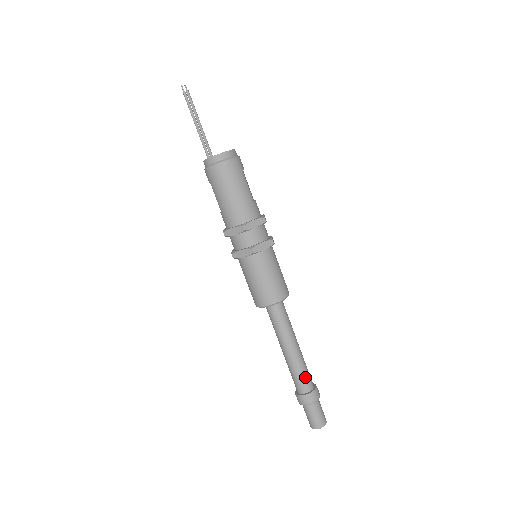
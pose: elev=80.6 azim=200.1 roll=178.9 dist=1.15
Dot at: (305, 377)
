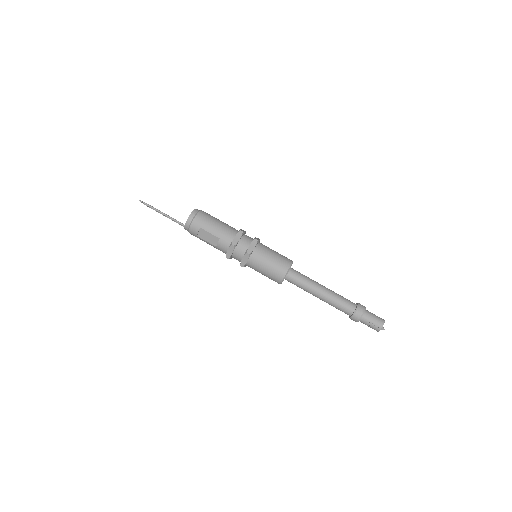
Dot at: (346, 299)
